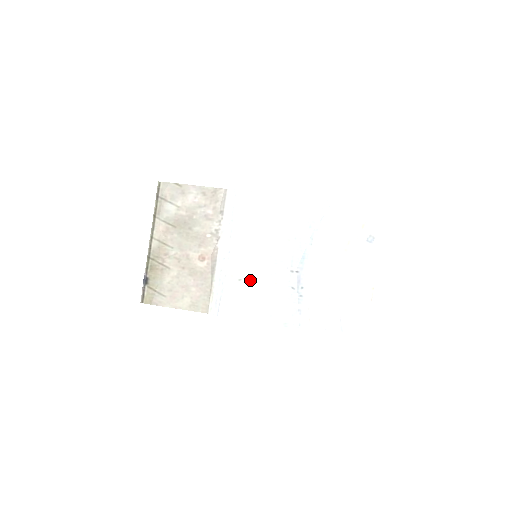
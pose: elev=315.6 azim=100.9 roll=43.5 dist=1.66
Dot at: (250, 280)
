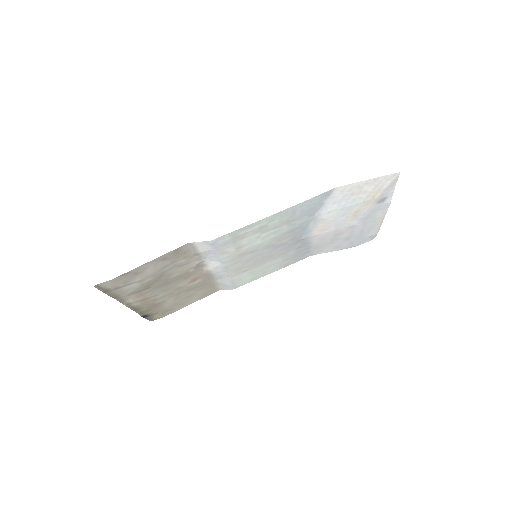
Dot at: (256, 266)
